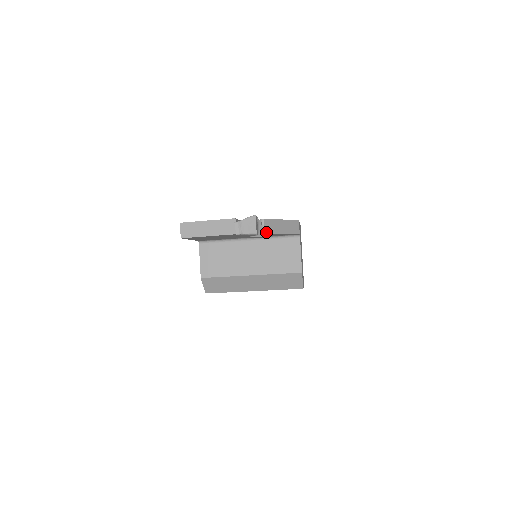
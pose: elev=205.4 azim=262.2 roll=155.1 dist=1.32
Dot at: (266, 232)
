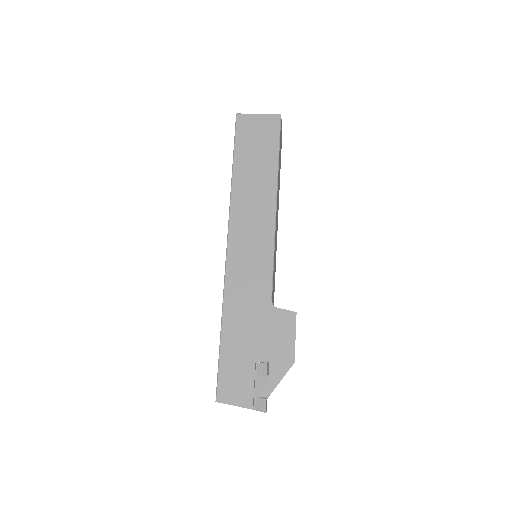
Dot at: occluded
